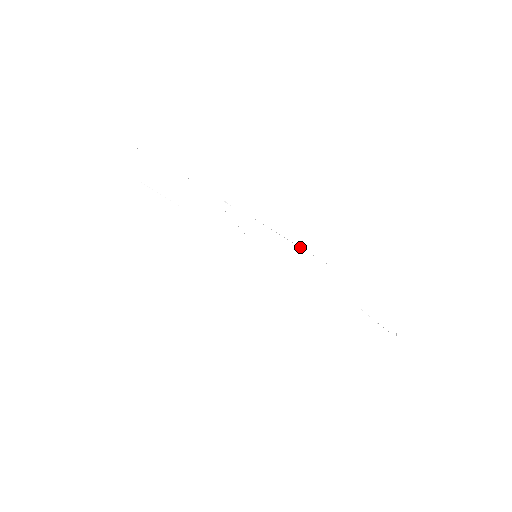
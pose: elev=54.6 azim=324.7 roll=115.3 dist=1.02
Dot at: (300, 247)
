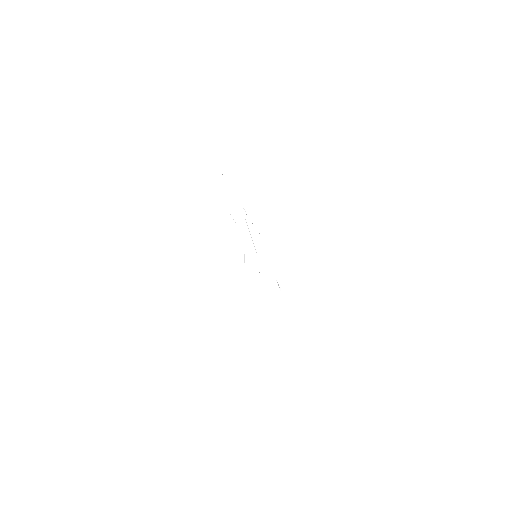
Dot at: occluded
